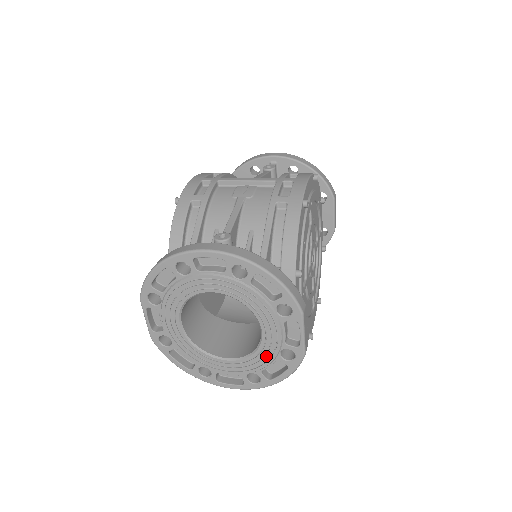
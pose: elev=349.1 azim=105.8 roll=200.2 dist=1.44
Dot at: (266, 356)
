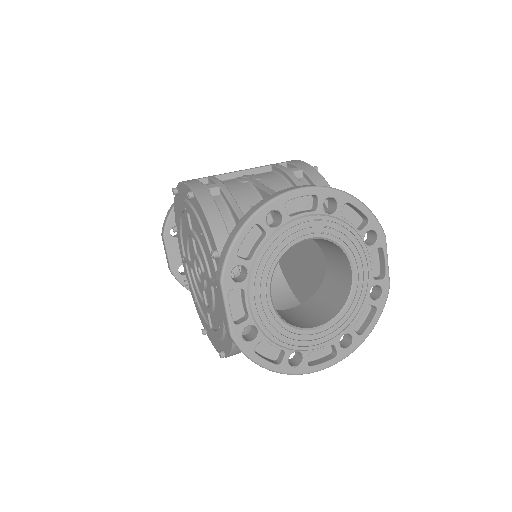
Dot at: (359, 302)
